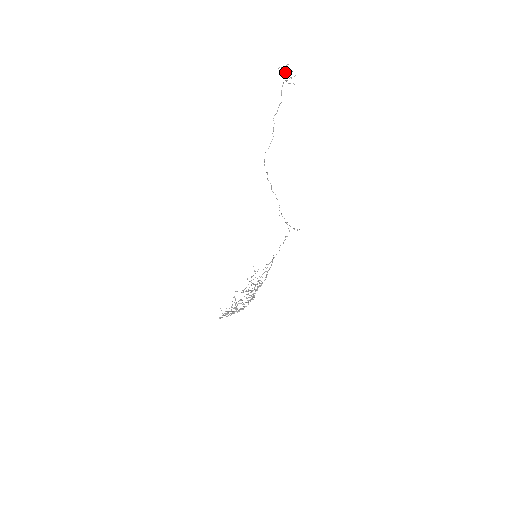
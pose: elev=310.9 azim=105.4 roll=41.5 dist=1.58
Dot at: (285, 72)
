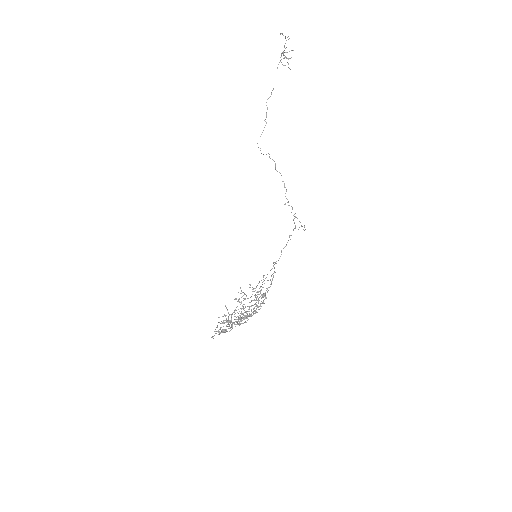
Dot at: occluded
